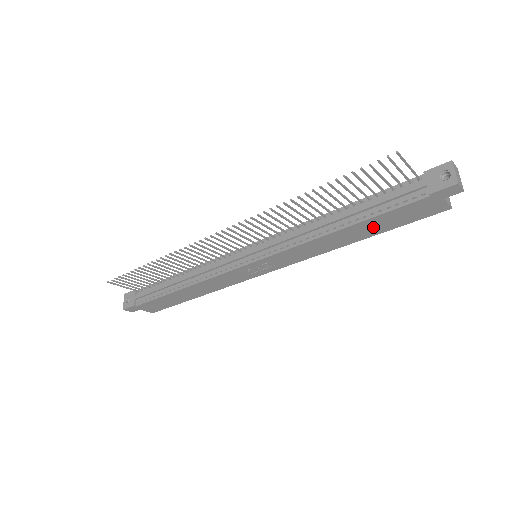
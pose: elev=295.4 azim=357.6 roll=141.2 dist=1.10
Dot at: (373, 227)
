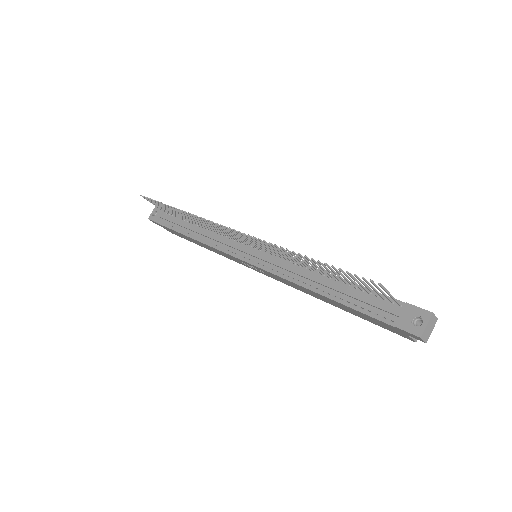
Dot at: (347, 309)
